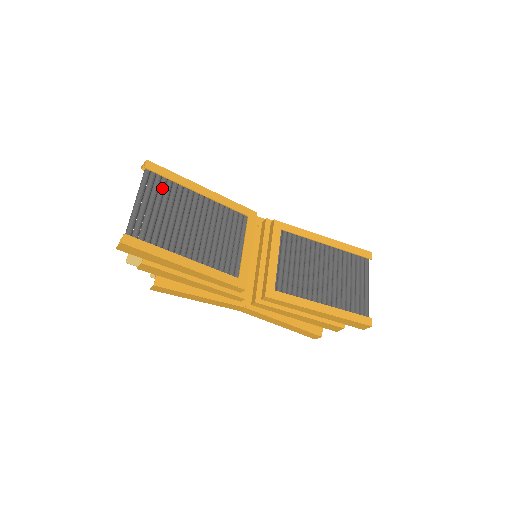
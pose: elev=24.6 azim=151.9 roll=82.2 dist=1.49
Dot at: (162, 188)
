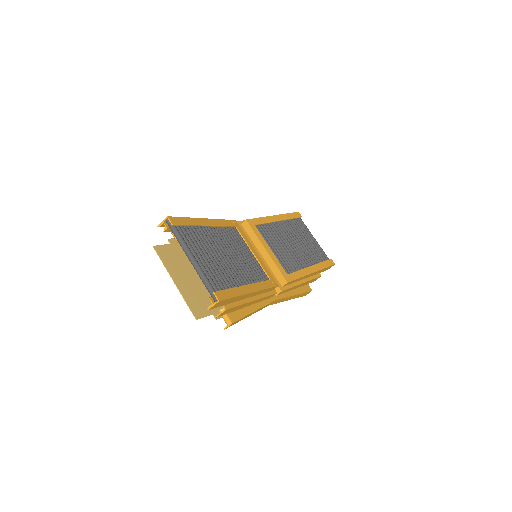
Dot at: (192, 236)
